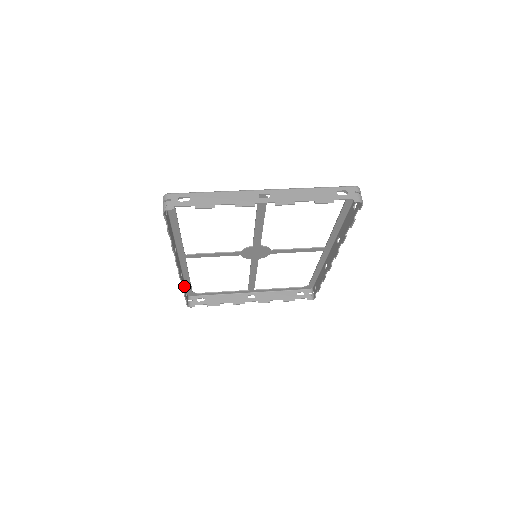
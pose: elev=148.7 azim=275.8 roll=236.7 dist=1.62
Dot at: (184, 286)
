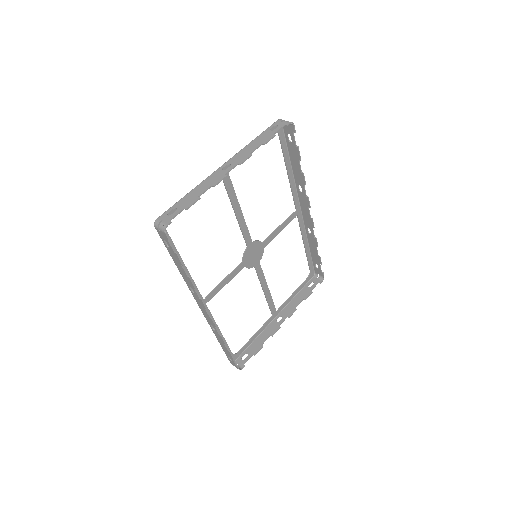
Dot at: (223, 345)
